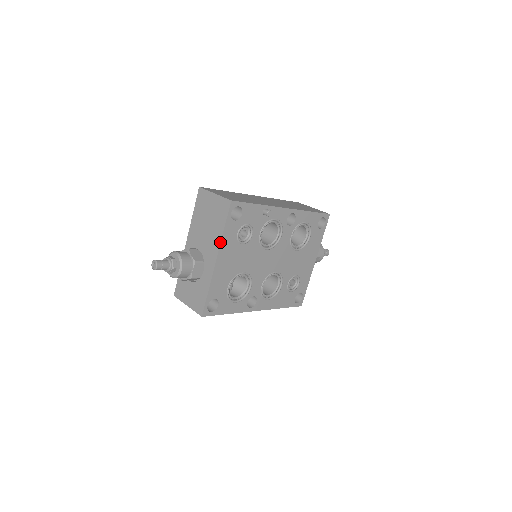
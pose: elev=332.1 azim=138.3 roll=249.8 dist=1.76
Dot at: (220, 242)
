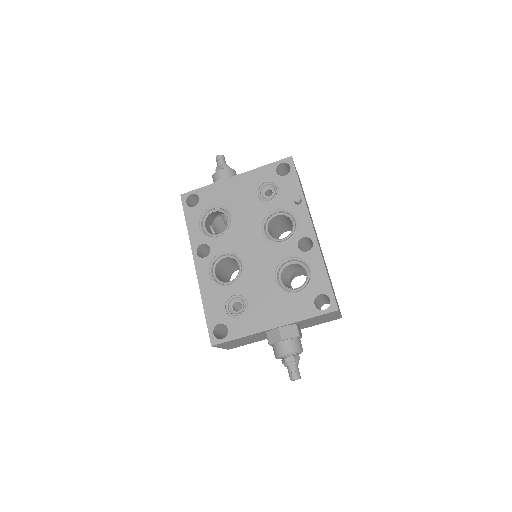
Dot at: (252, 170)
